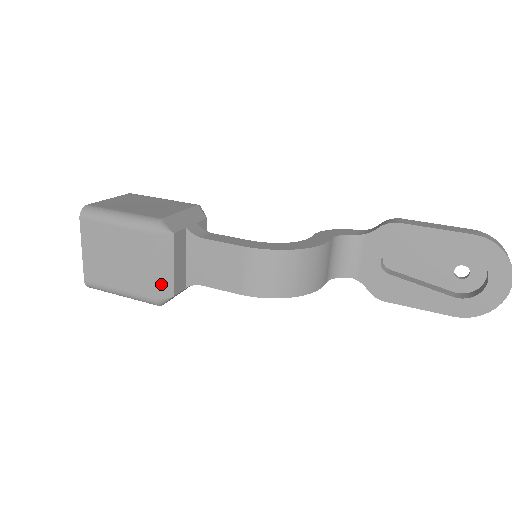
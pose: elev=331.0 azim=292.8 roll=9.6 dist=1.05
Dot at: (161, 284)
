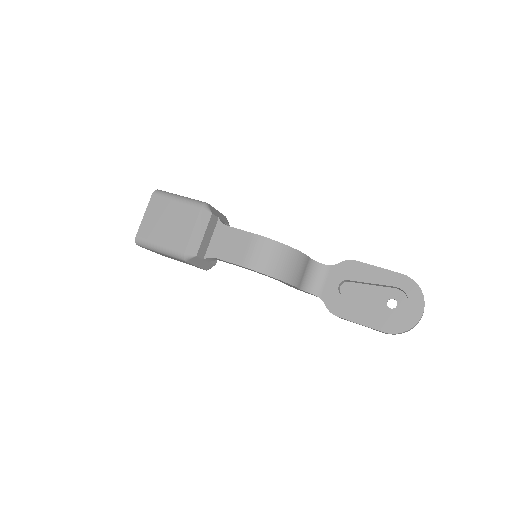
Dot at: (192, 243)
